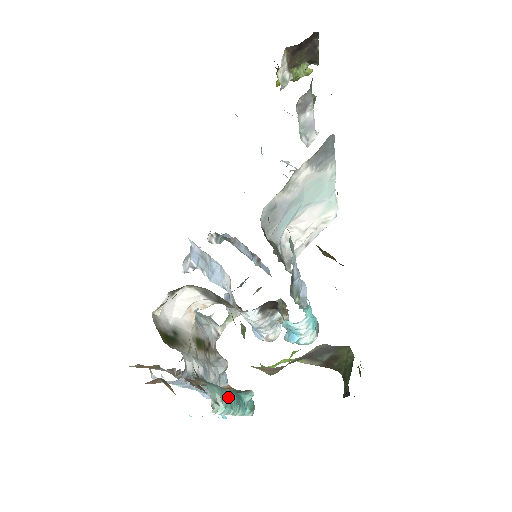
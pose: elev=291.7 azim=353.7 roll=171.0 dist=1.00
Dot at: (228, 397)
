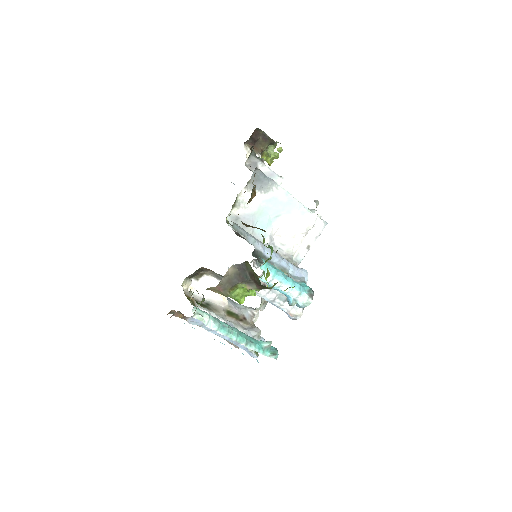
Dot at: (226, 326)
